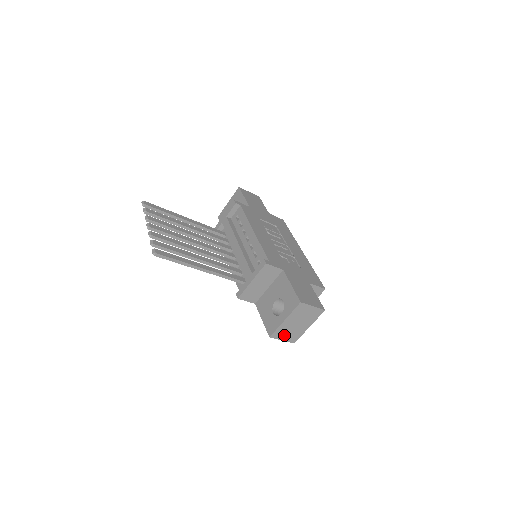
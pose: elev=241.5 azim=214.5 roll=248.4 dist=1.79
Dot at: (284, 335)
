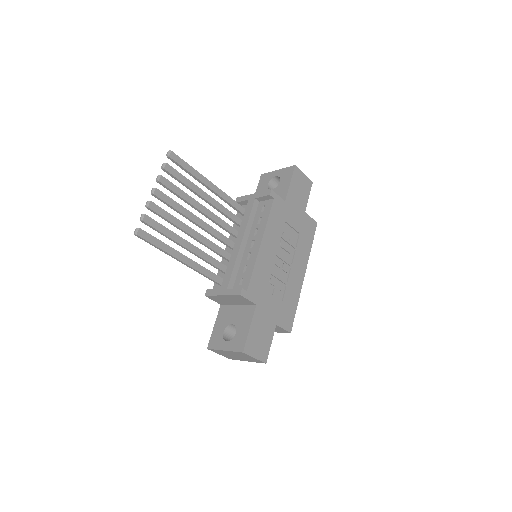
Dot at: (222, 353)
